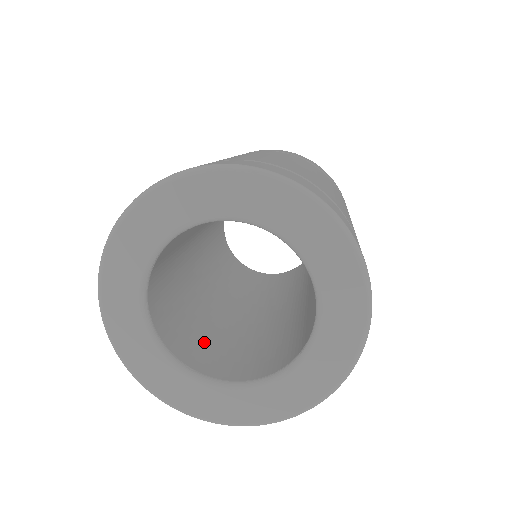
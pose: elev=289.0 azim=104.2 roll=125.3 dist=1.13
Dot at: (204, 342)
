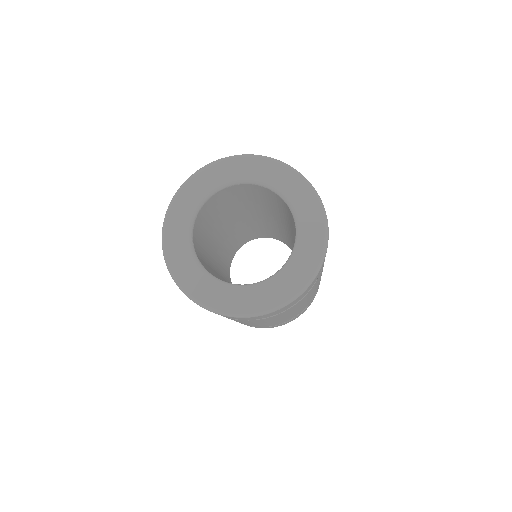
Dot at: occluded
